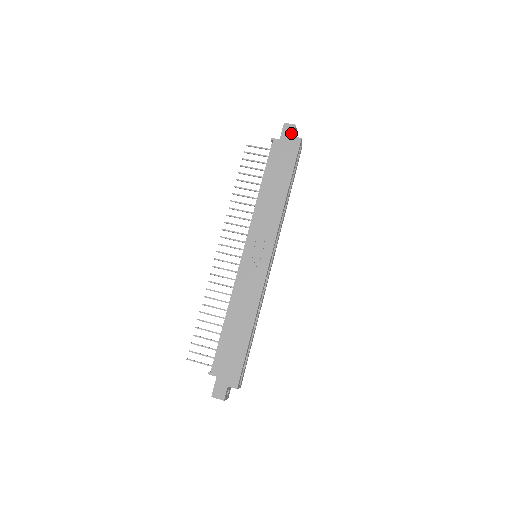
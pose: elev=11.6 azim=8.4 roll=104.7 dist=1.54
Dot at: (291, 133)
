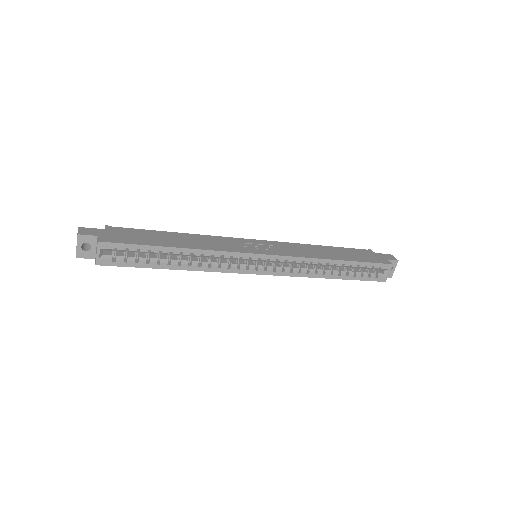
Dot at: (388, 258)
